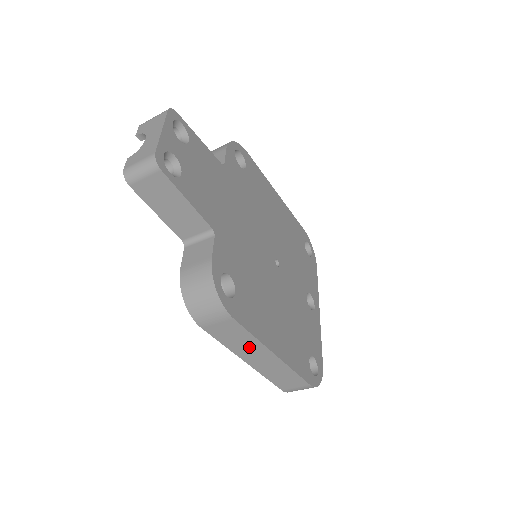
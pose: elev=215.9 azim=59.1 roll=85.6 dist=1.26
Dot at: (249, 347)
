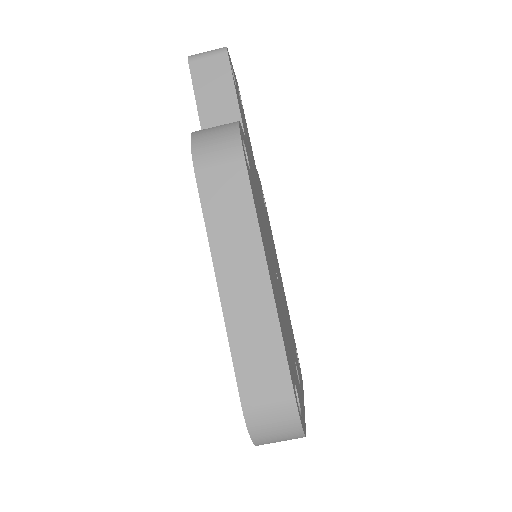
Dot at: (238, 239)
